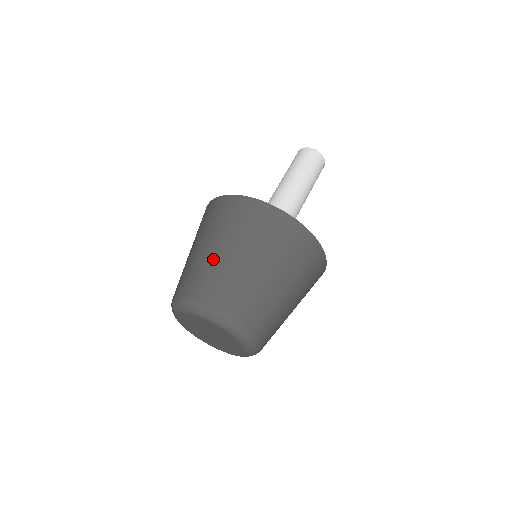
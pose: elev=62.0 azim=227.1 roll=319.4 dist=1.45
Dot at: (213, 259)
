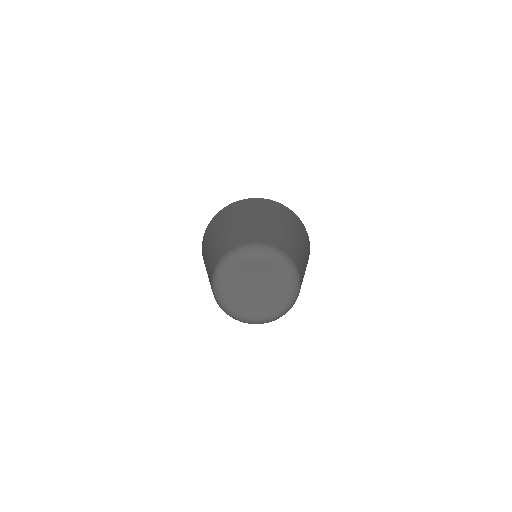
Dot at: (215, 245)
